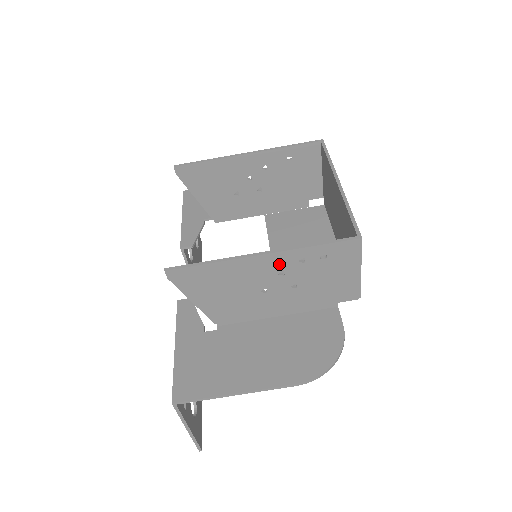
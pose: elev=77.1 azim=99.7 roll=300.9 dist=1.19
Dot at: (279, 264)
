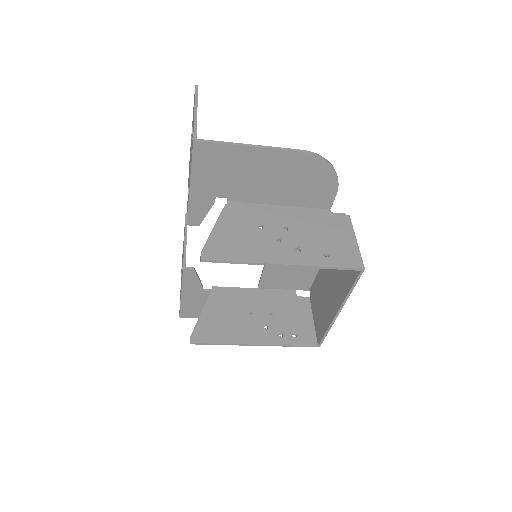
Dot at: (265, 336)
